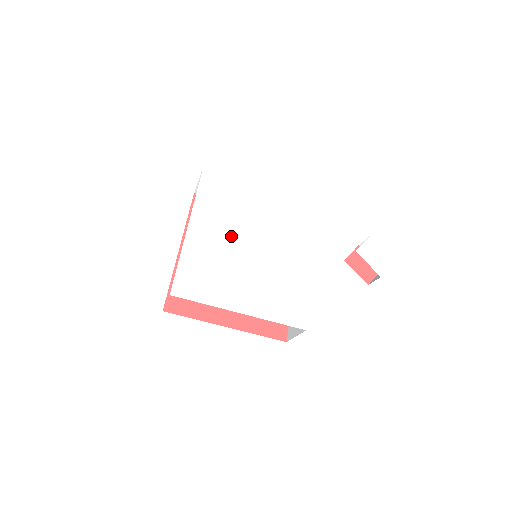
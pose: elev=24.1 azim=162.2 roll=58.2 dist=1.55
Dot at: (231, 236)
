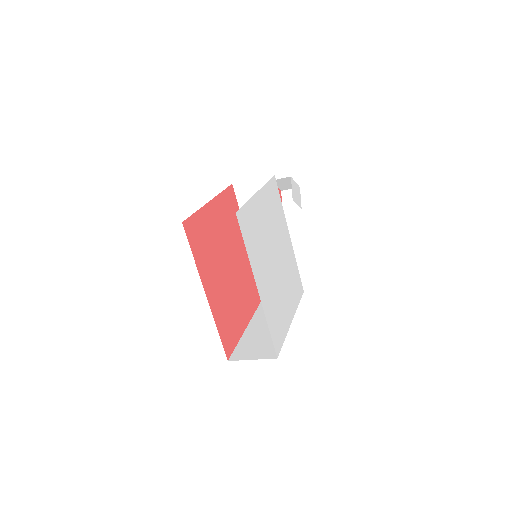
Dot at: (269, 266)
